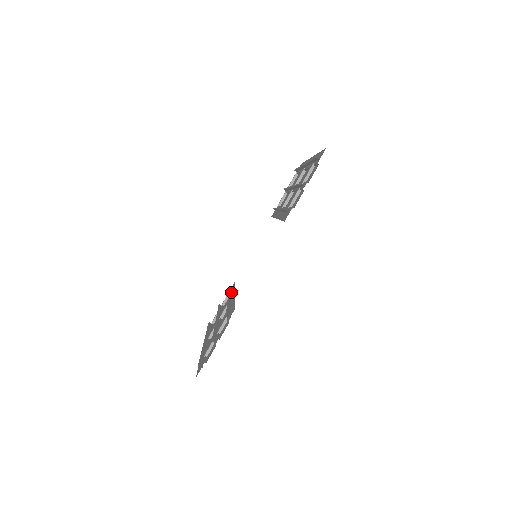
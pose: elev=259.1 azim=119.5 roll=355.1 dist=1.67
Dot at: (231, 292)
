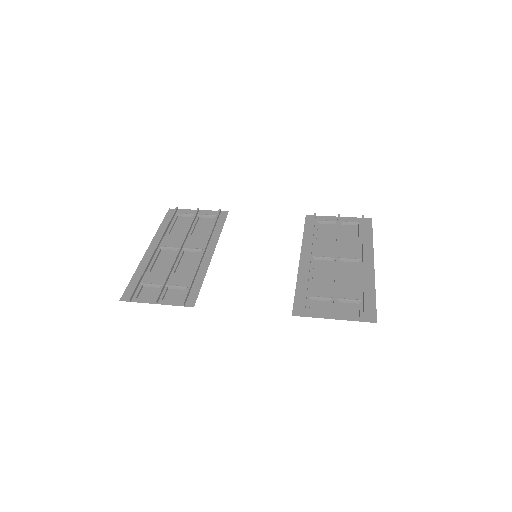
Dot at: (214, 229)
